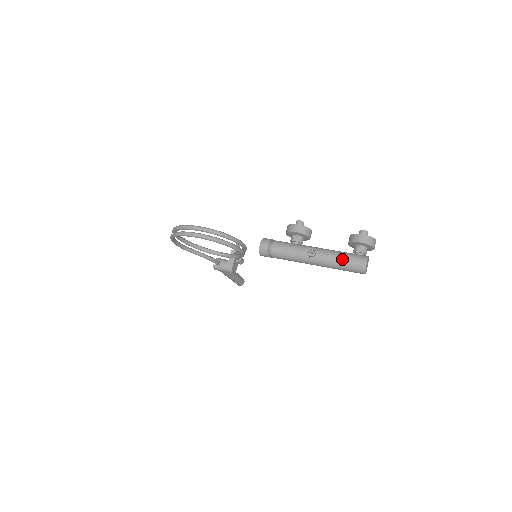
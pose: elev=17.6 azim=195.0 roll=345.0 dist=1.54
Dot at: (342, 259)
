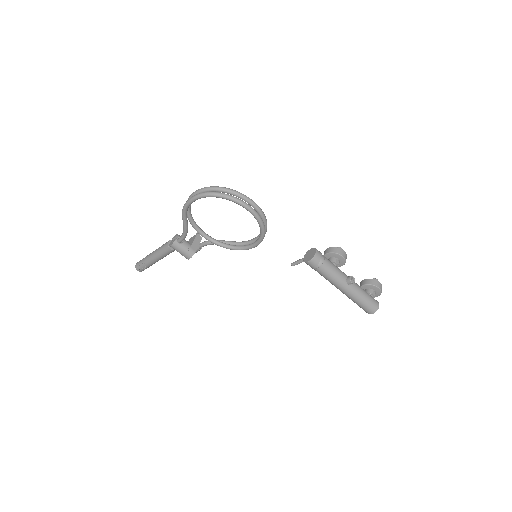
Dot at: (367, 295)
